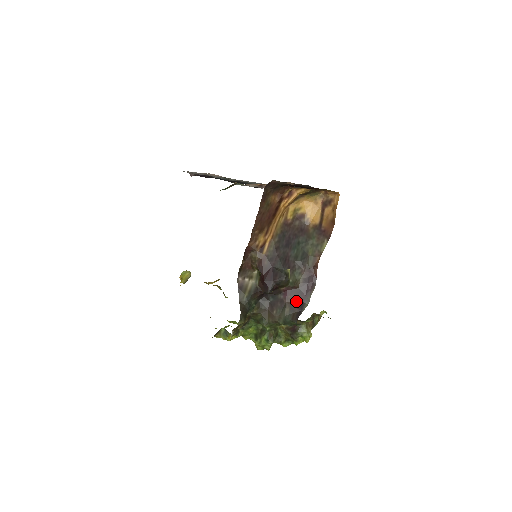
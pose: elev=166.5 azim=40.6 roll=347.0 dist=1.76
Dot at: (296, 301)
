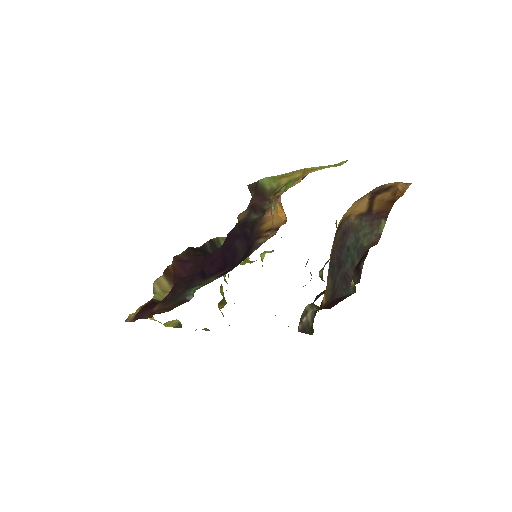
Dot at: occluded
